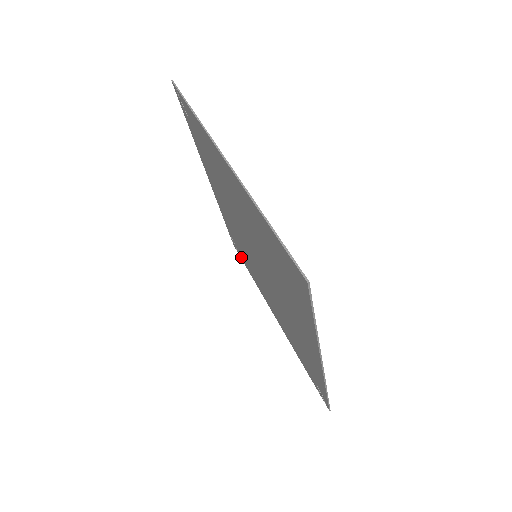
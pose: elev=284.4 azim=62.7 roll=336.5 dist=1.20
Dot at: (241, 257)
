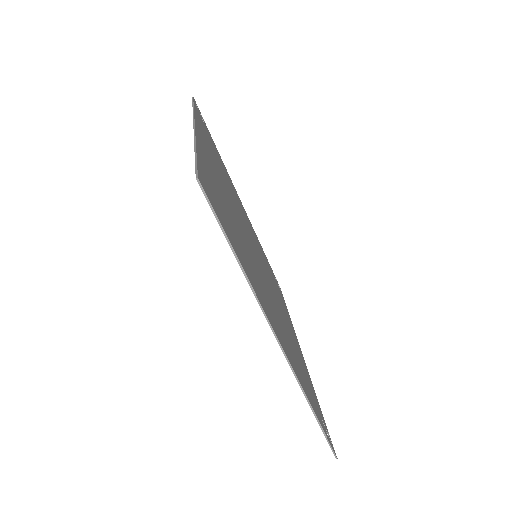
Dot at: occluded
